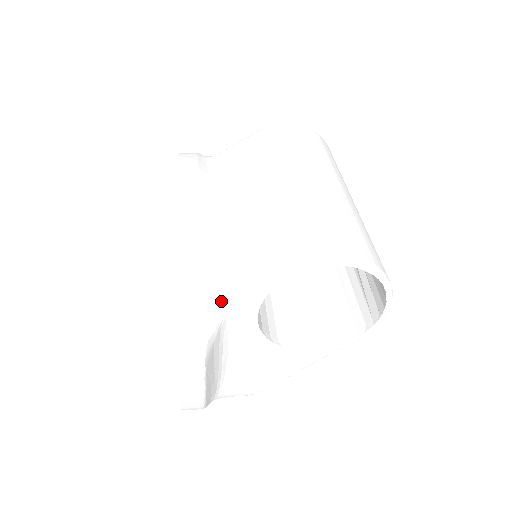
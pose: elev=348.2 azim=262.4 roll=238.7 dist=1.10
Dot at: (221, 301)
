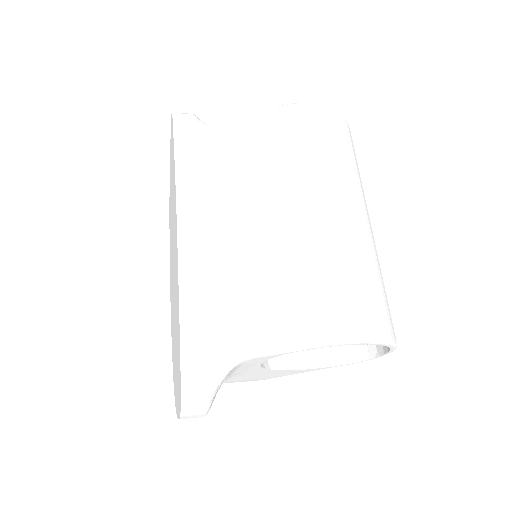
Dot at: (228, 359)
